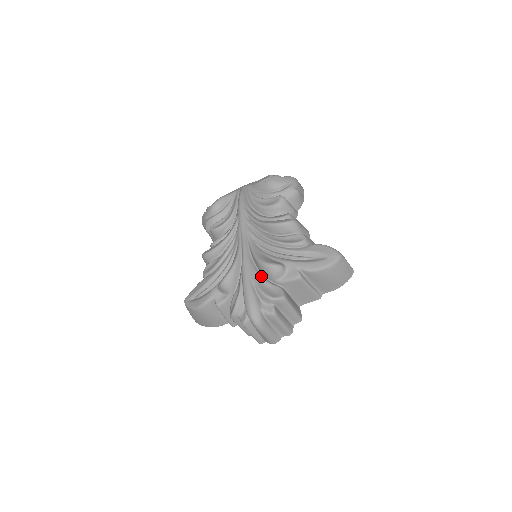
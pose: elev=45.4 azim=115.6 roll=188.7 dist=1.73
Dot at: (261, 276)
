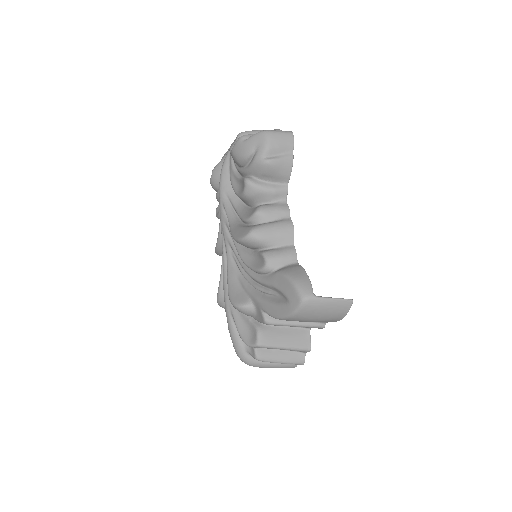
Dot at: occluded
